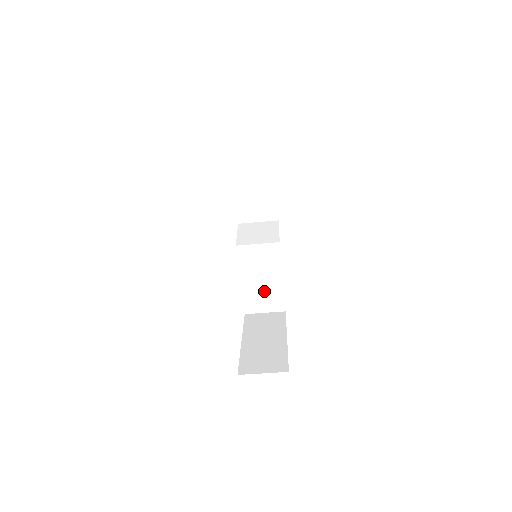
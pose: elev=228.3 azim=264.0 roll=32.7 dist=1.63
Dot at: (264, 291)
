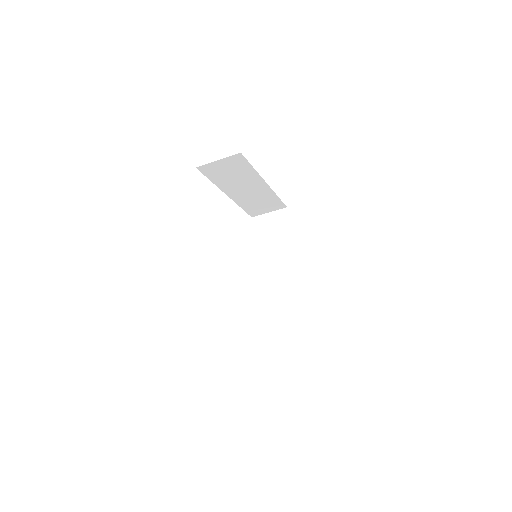
Dot at: (280, 319)
